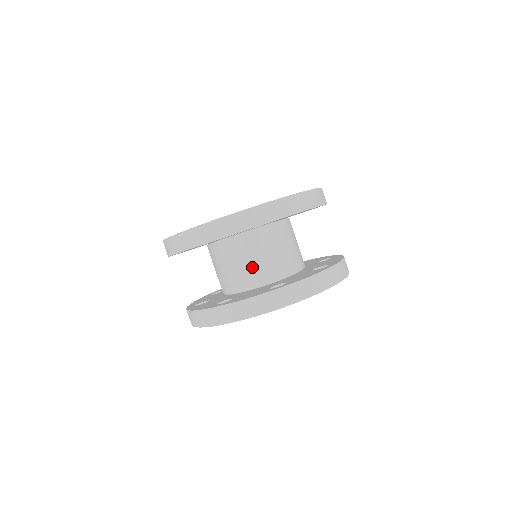
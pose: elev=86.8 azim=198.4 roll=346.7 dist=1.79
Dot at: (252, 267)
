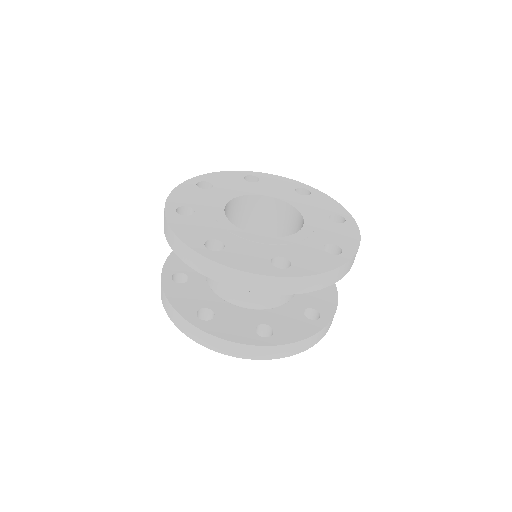
Dot at: occluded
